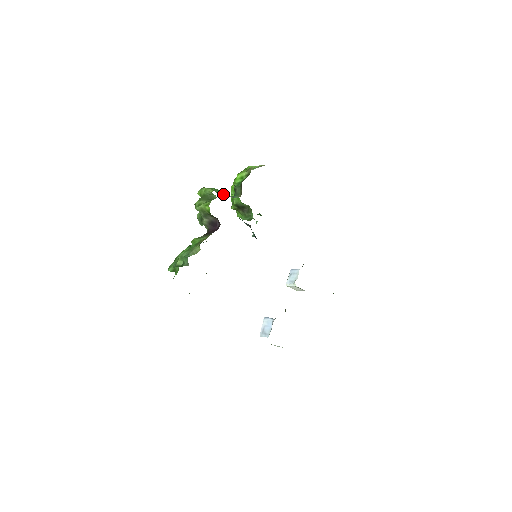
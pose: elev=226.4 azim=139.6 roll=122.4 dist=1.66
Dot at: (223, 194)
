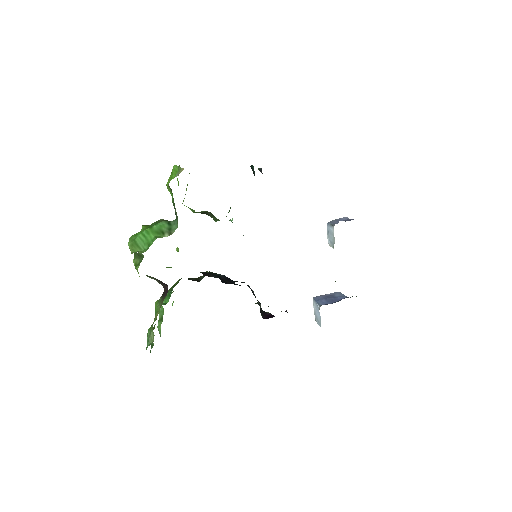
Dot at: (150, 244)
